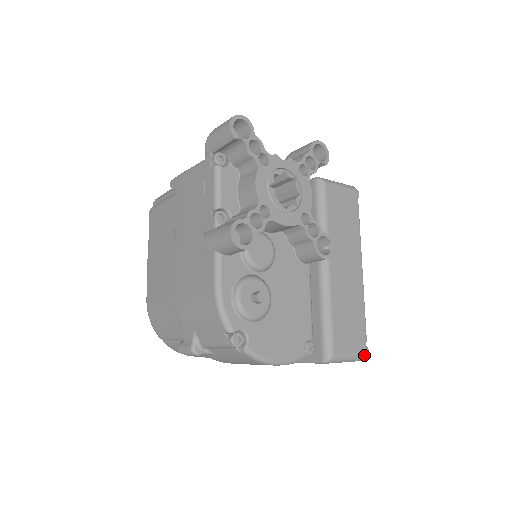
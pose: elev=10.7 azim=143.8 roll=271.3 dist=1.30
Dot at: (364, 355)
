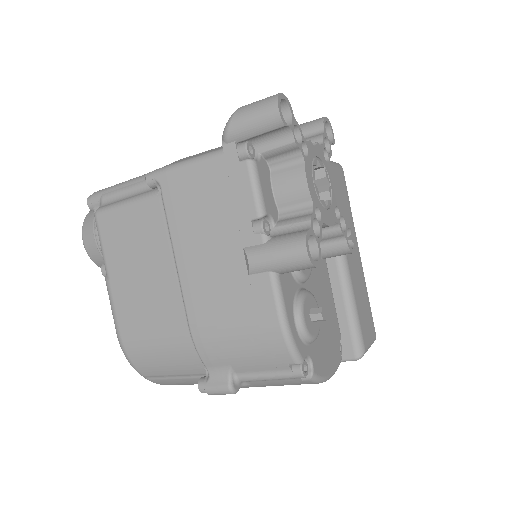
Dot at: (375, 338)
